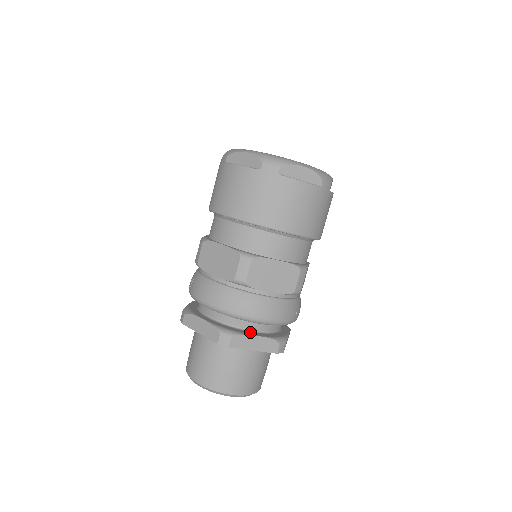
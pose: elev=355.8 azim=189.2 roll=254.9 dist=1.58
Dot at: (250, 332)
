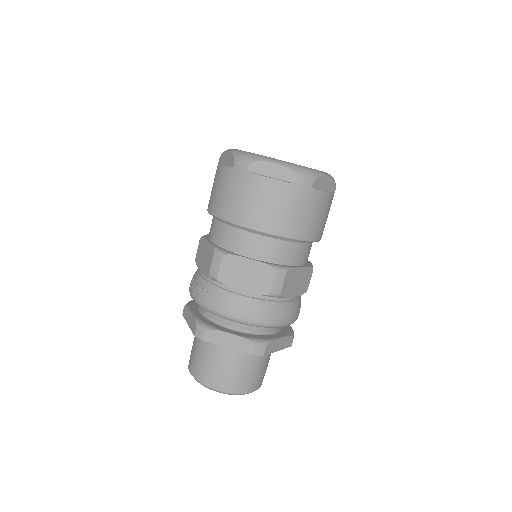
Dot at: (273, 335)
